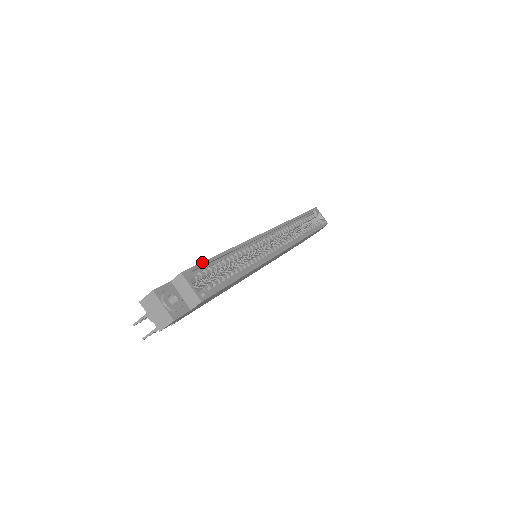
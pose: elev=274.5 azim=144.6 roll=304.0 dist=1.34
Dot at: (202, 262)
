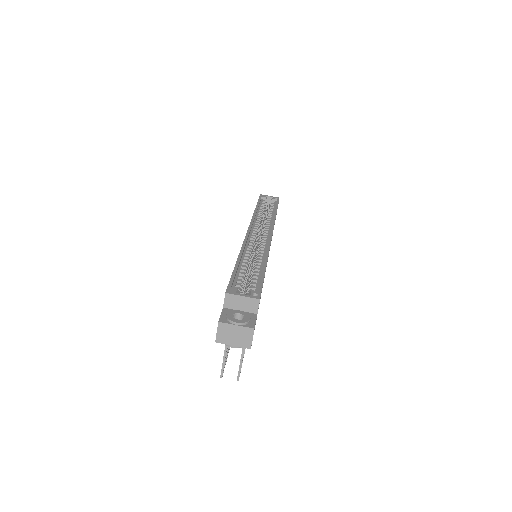
Dot at: (231, 277)
